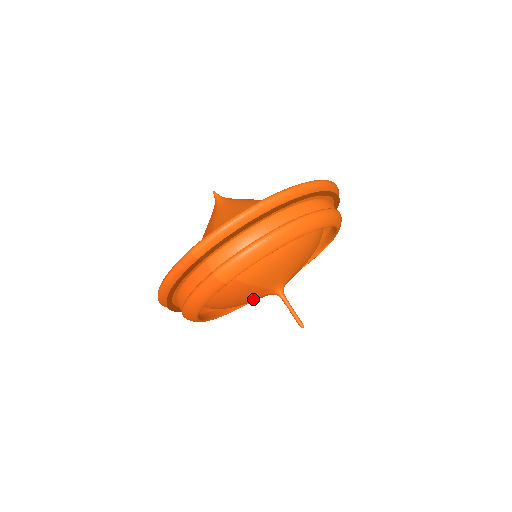
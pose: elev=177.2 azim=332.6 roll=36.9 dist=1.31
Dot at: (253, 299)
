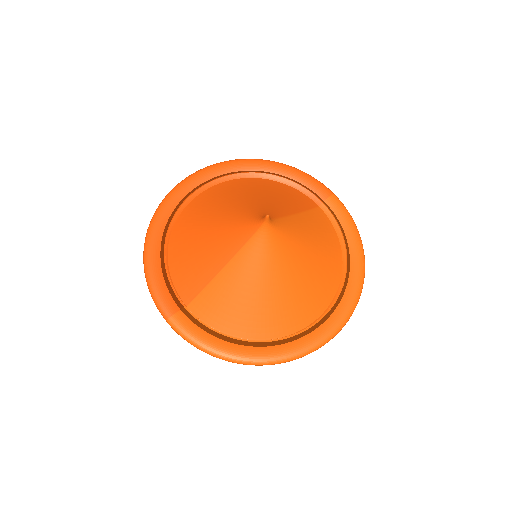
Dot at: occluded
